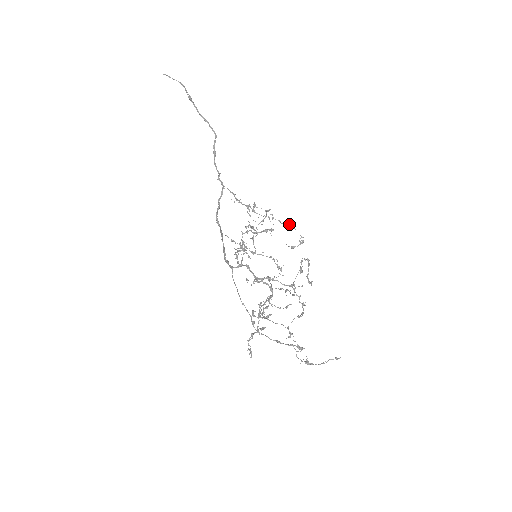
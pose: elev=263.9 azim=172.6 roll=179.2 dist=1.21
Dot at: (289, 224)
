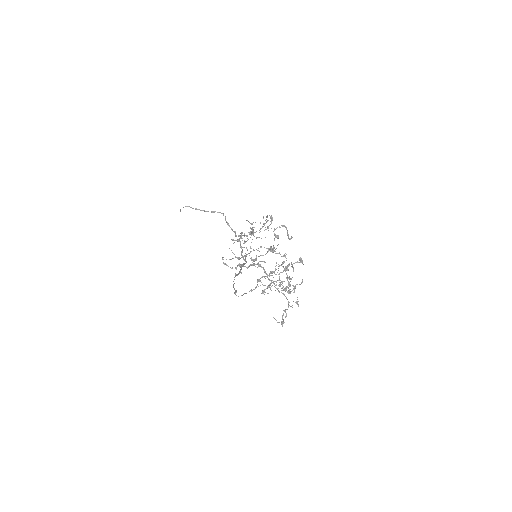
Dot at: (267, 217)
